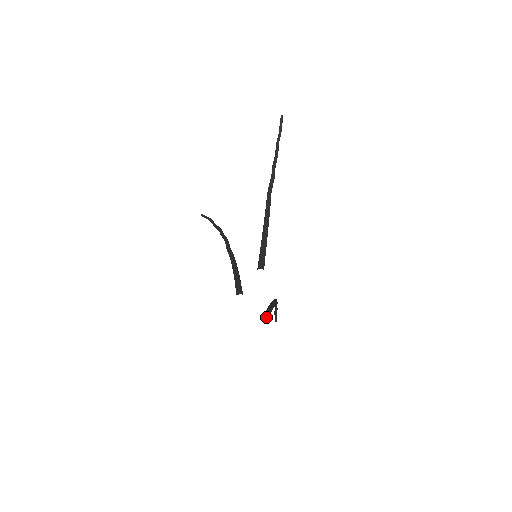
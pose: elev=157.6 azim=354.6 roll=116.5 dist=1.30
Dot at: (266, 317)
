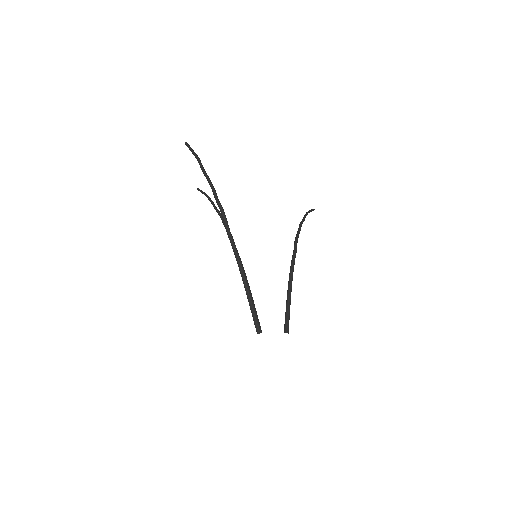
Dot at: (286, 325)
